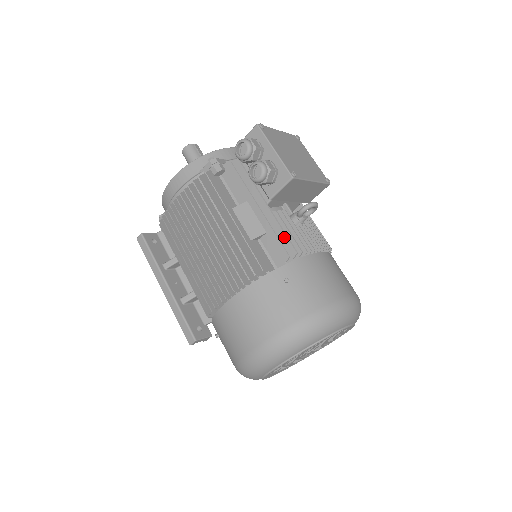
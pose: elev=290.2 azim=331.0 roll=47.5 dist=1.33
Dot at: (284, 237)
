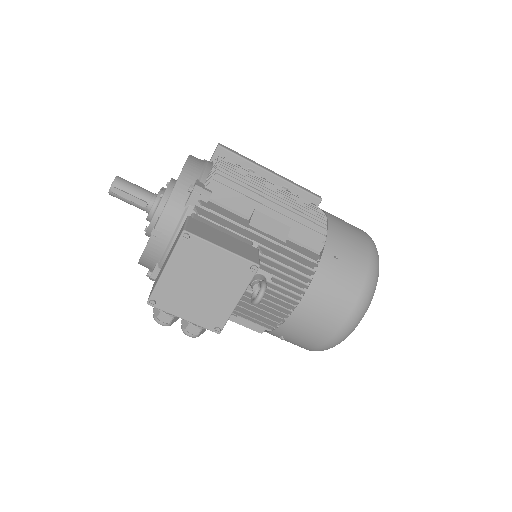
Dot at: (257, 319)
